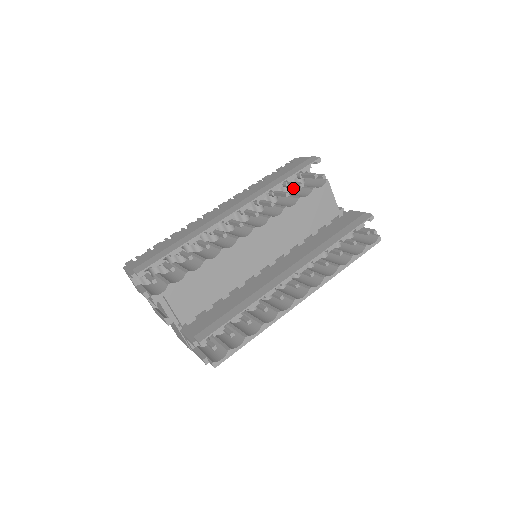
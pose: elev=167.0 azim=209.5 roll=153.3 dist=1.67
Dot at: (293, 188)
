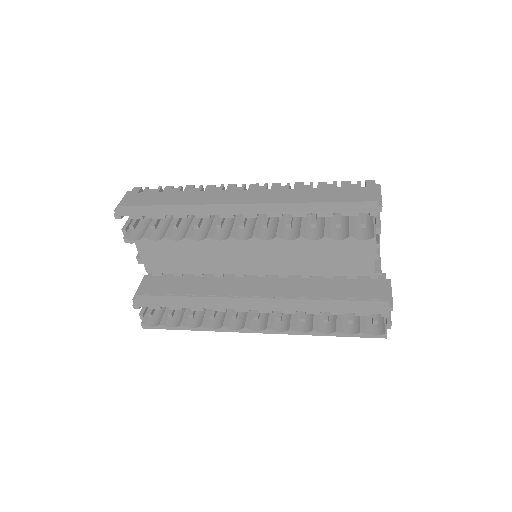
Dot at: occluded
